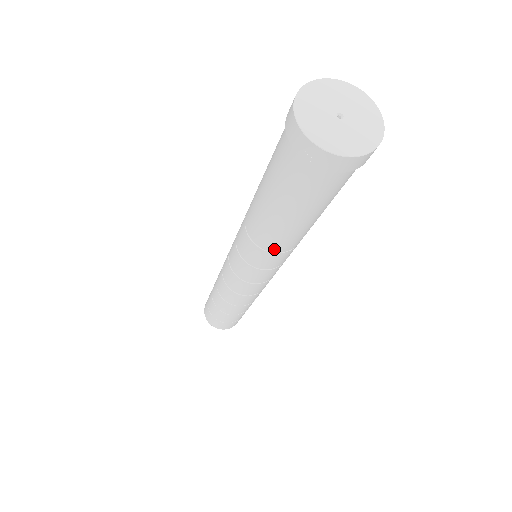
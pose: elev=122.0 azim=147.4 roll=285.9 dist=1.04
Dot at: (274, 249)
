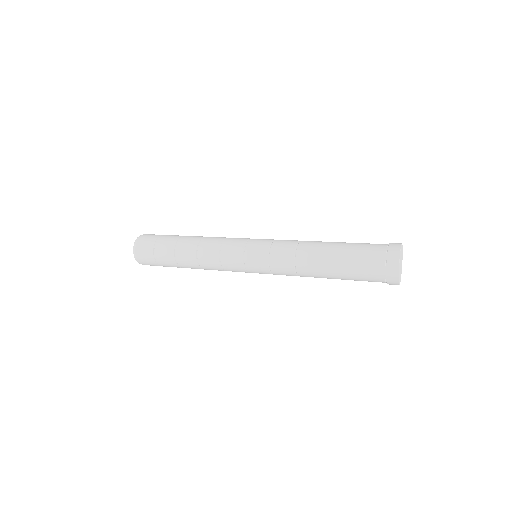
Dot at: occluded
